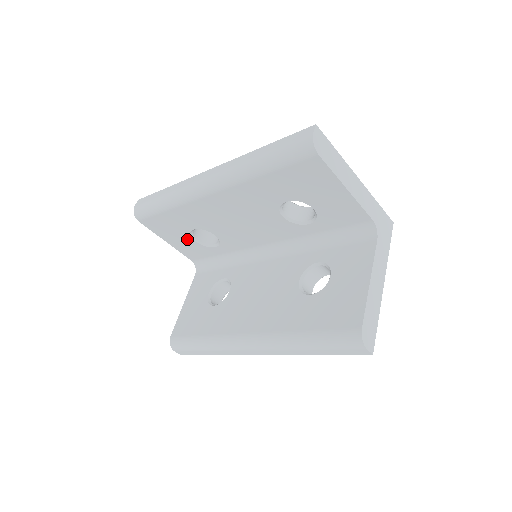
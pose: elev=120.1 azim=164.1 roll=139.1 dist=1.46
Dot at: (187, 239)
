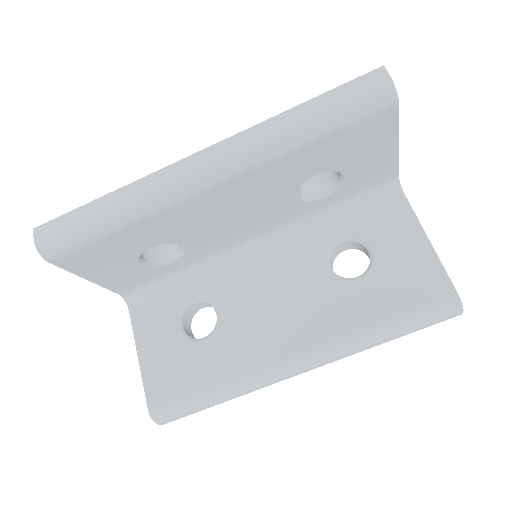
Dot at: (129, 265)
